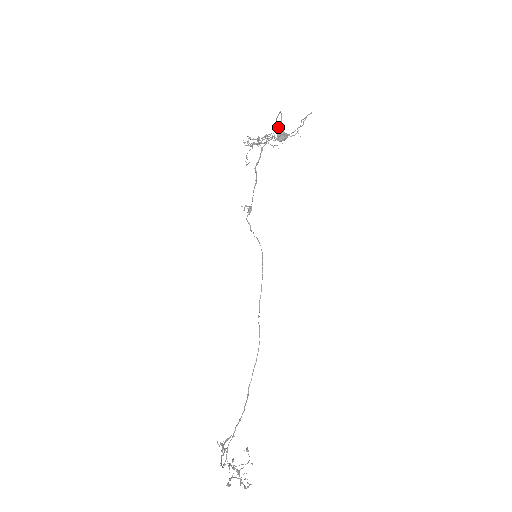
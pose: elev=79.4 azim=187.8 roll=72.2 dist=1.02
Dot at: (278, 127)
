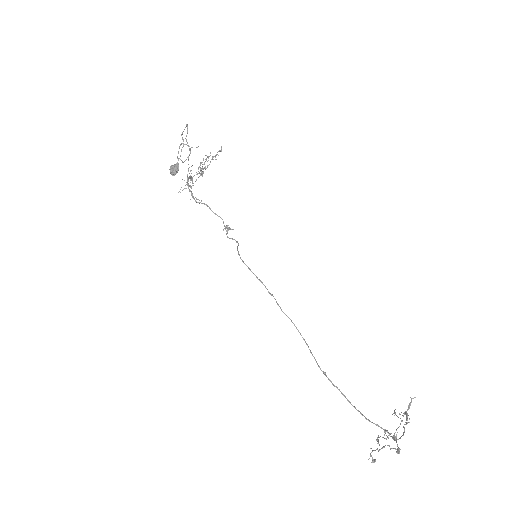
Dot at: occluded
